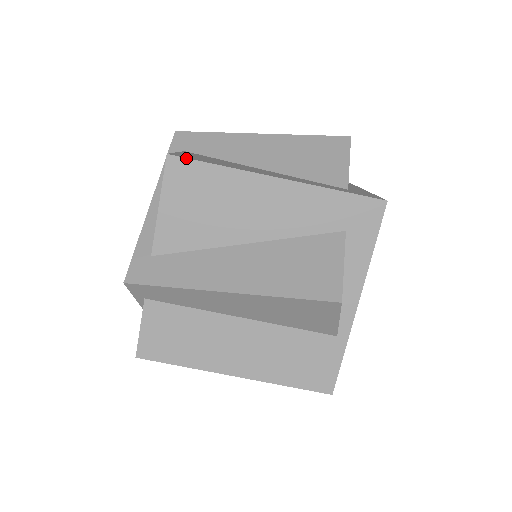
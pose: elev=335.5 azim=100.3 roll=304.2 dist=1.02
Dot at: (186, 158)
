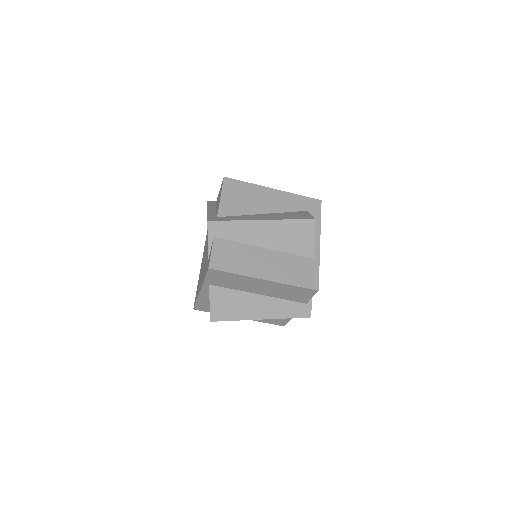
Dot at: (233, 179)
